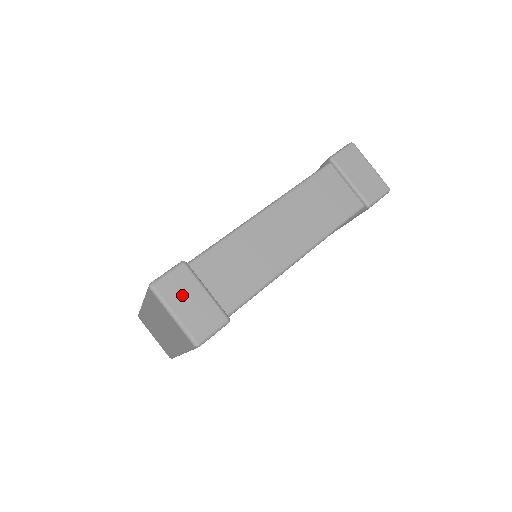
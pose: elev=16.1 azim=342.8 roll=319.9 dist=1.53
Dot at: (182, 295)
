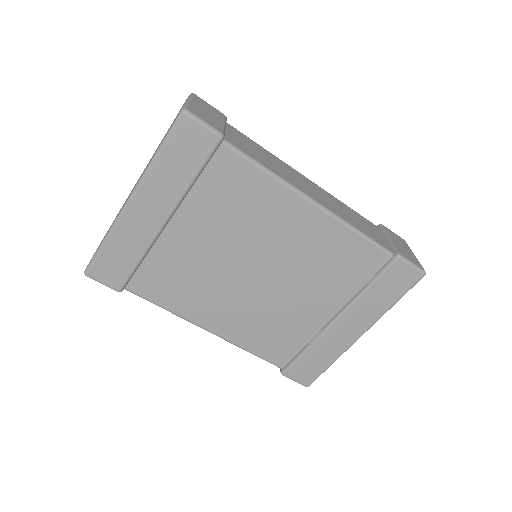
Dot at: (207, 109)
